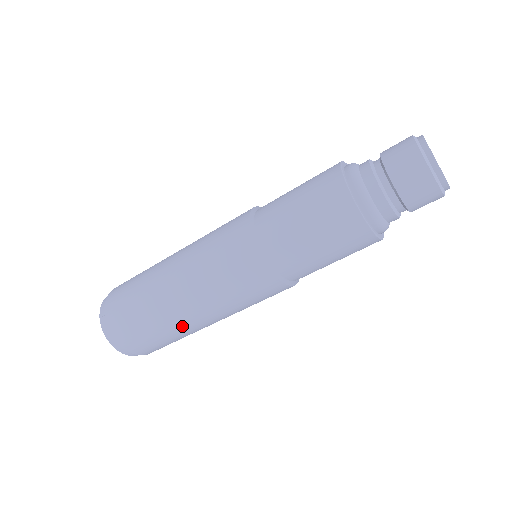
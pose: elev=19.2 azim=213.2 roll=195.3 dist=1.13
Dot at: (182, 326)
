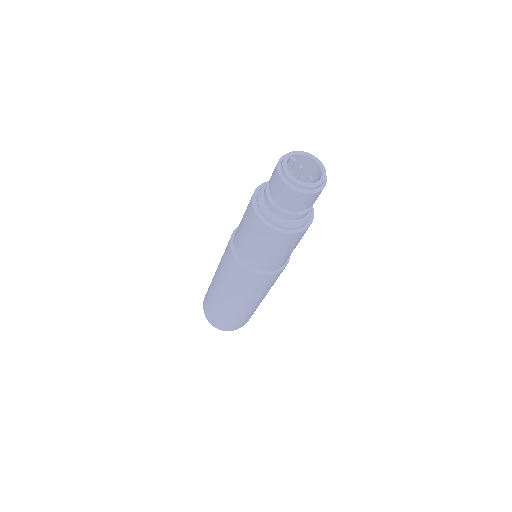
Dot at: (227, 308)
